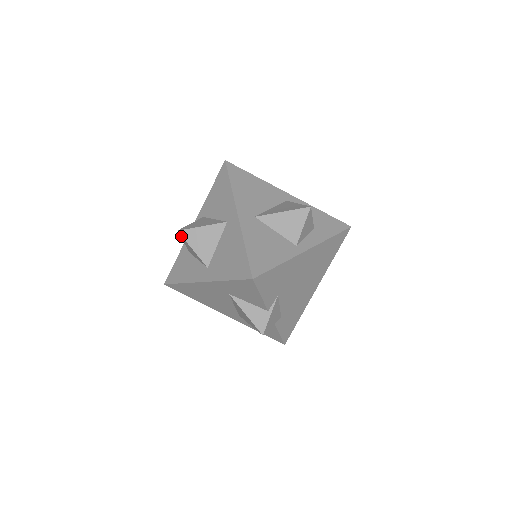
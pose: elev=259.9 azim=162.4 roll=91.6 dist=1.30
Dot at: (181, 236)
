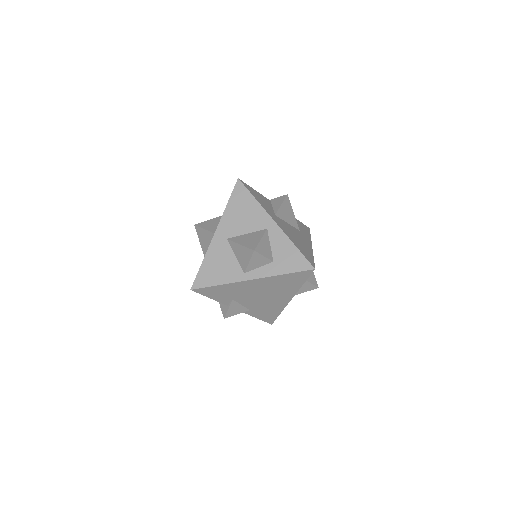
Dot at: (197, 229)
